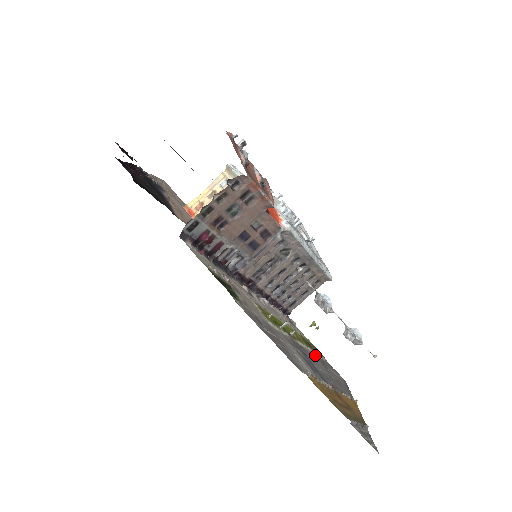
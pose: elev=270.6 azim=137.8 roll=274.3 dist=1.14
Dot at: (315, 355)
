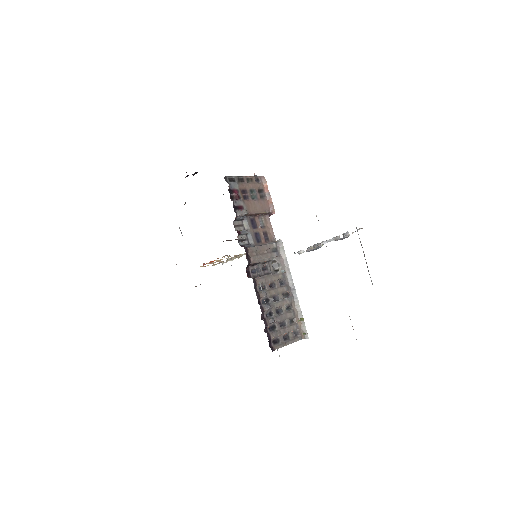
Dot at: occluded
